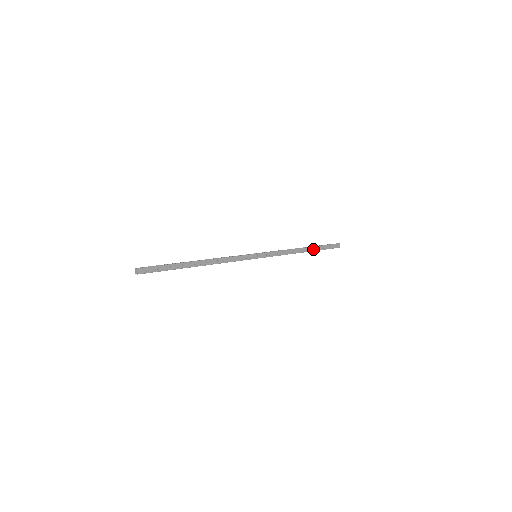
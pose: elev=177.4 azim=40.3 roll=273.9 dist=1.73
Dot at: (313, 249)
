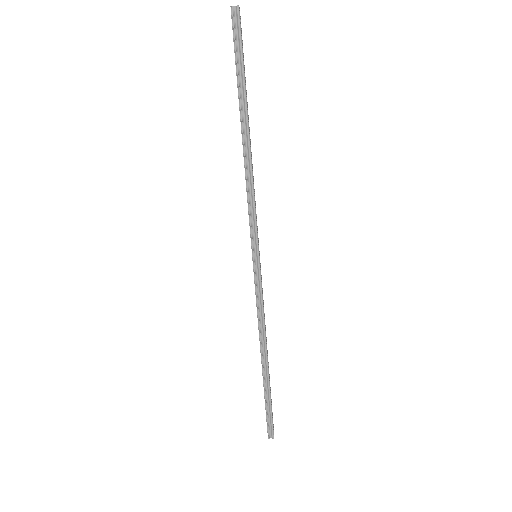
Dot at: (269, 378)
